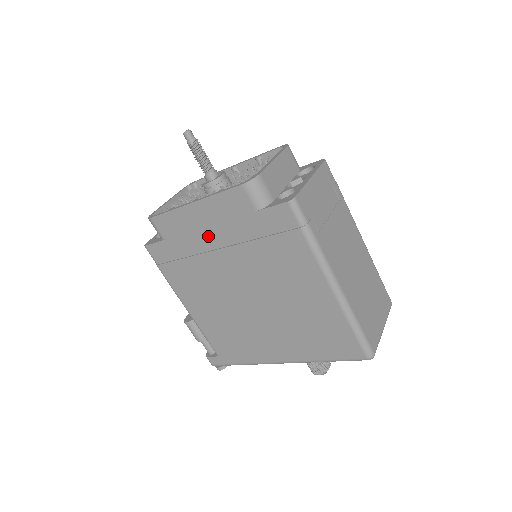
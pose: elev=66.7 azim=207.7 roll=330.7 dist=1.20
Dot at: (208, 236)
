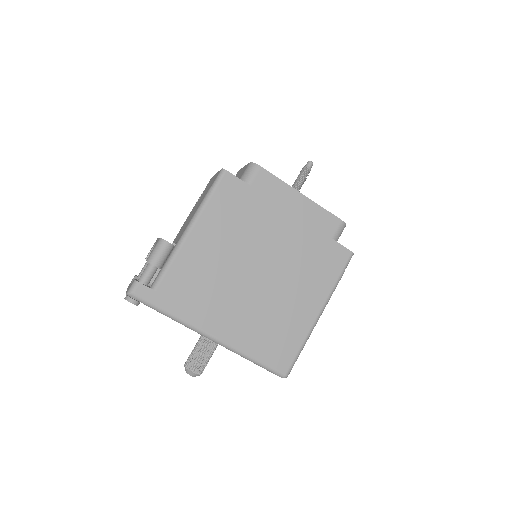
Dot at: (285, 217)
